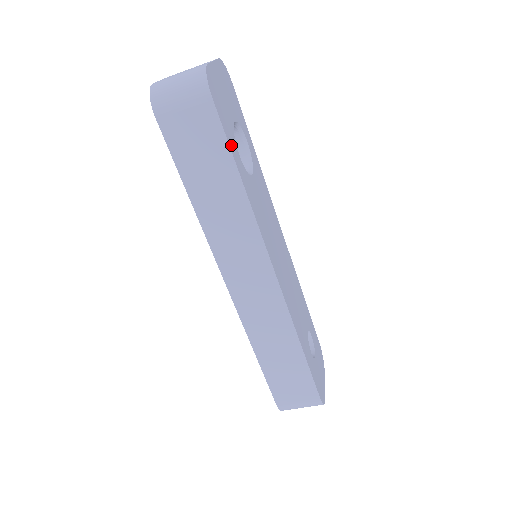
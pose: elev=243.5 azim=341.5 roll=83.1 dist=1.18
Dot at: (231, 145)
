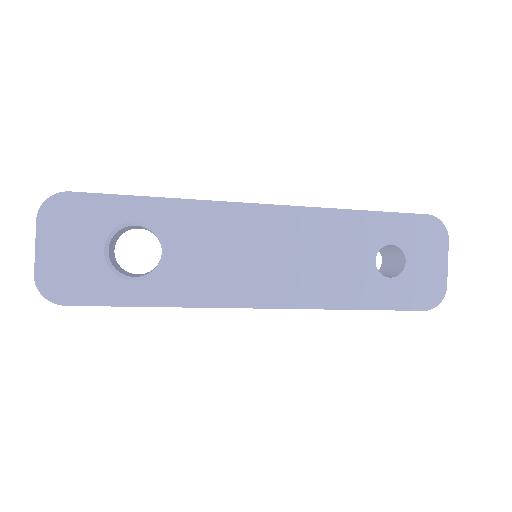
Dot at: (115, 299)
